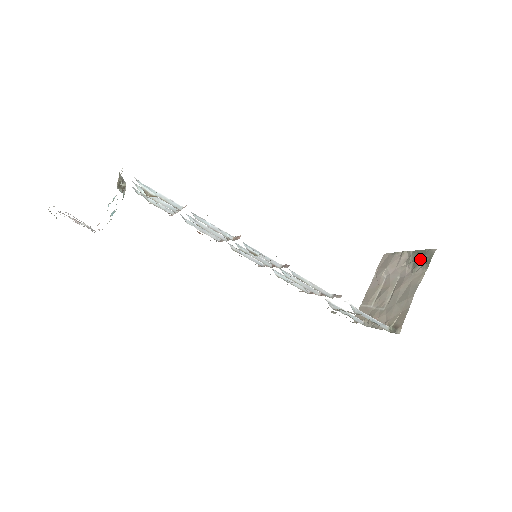
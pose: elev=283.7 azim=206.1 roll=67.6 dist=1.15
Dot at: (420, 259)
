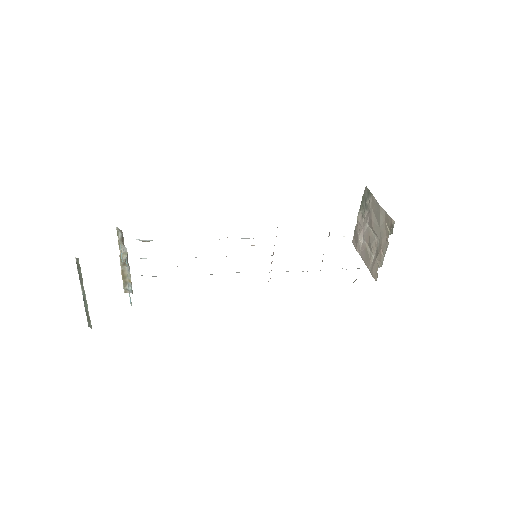
Dot at: (365, 201)
